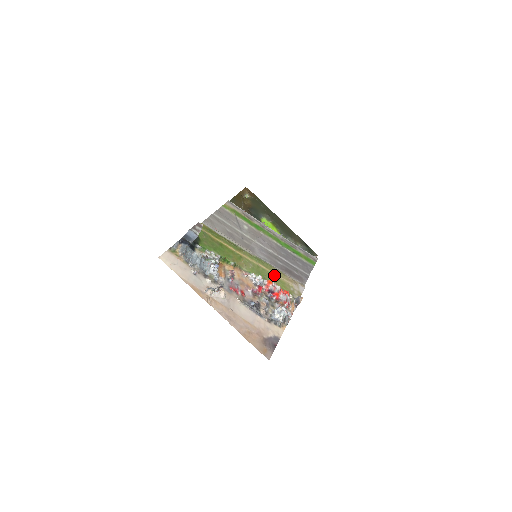
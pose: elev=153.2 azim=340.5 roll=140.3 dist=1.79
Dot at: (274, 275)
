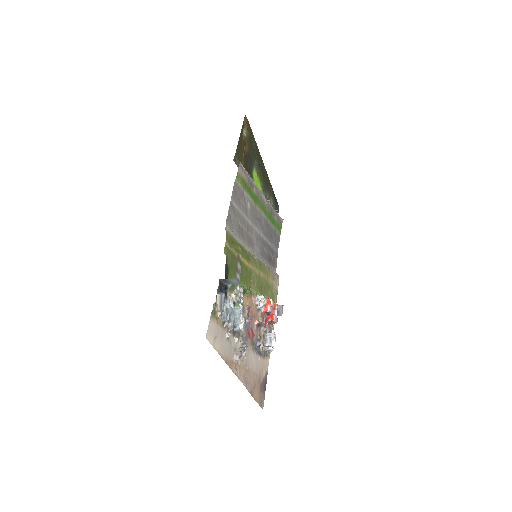
Dot at: (267, 281)
